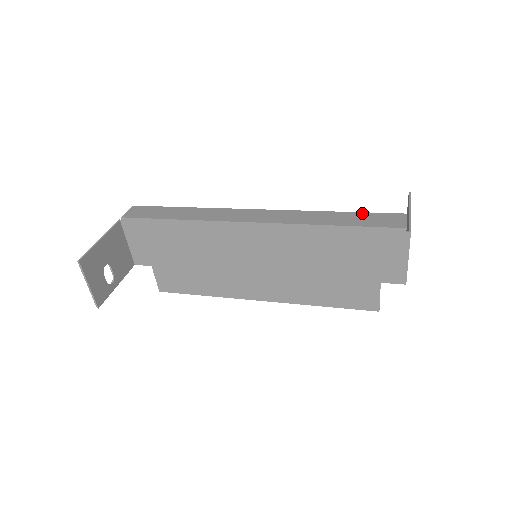
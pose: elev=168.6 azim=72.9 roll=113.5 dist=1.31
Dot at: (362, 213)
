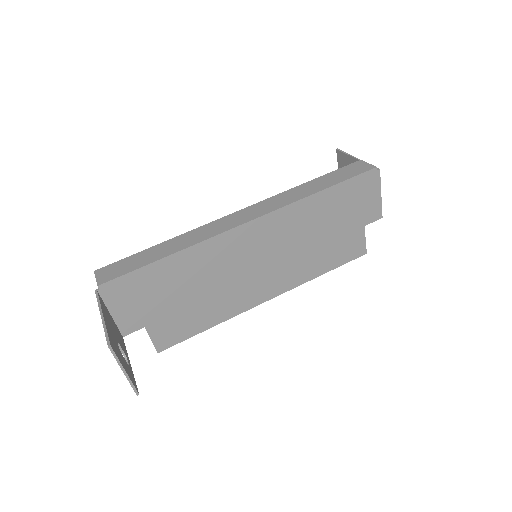
Dot at: (330, 173)
